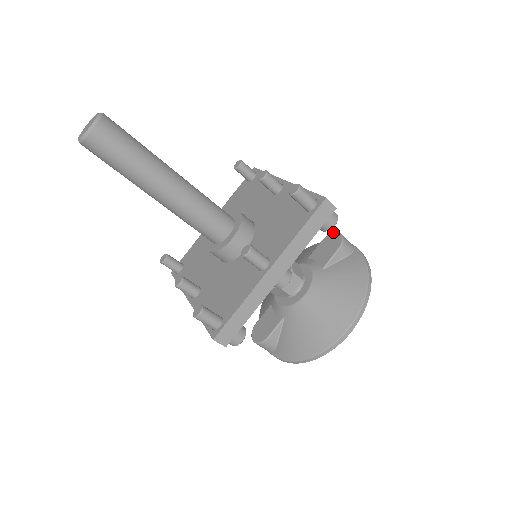
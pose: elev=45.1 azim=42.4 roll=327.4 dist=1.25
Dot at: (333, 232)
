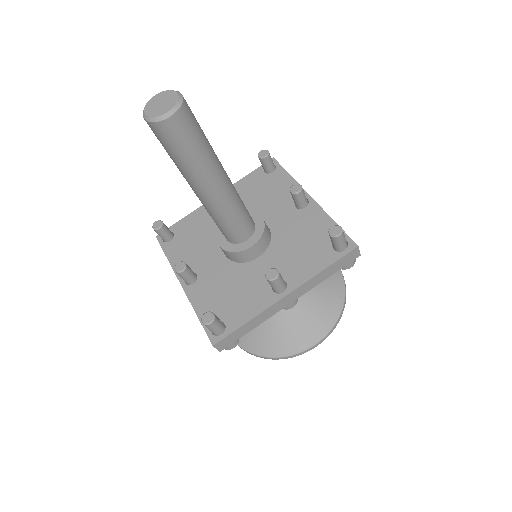
Dot at: occluded
